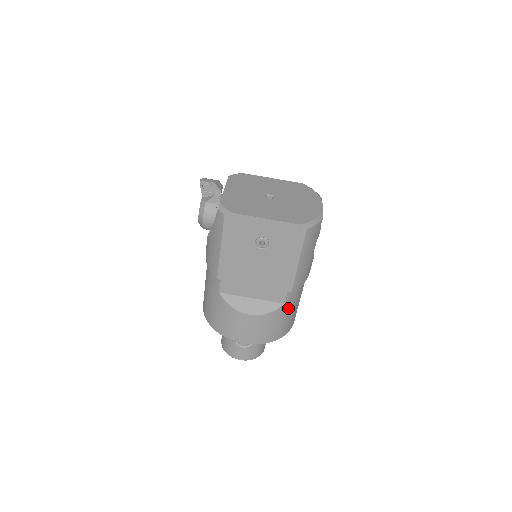
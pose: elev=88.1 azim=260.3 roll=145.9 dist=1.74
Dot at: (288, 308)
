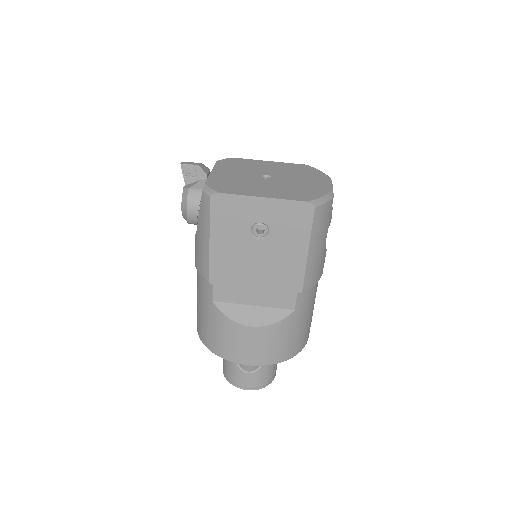
Dot at: (299, 316)
